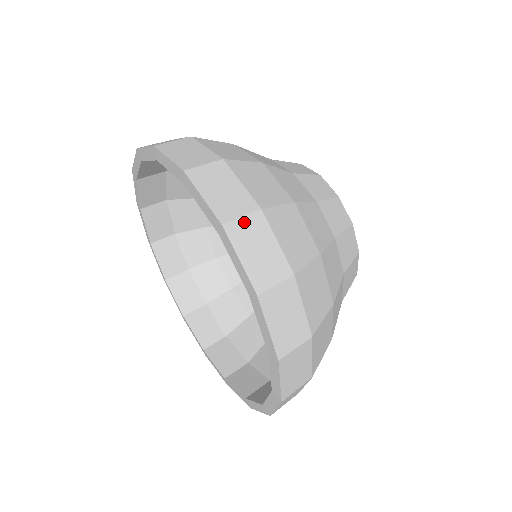
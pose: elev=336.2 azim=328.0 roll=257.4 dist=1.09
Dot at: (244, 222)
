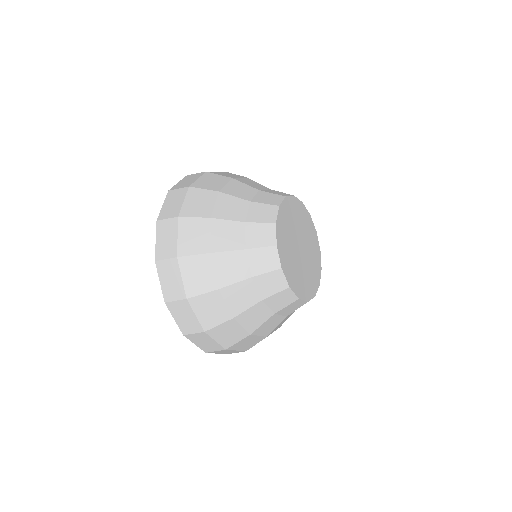
Dot at: (177, 303)
